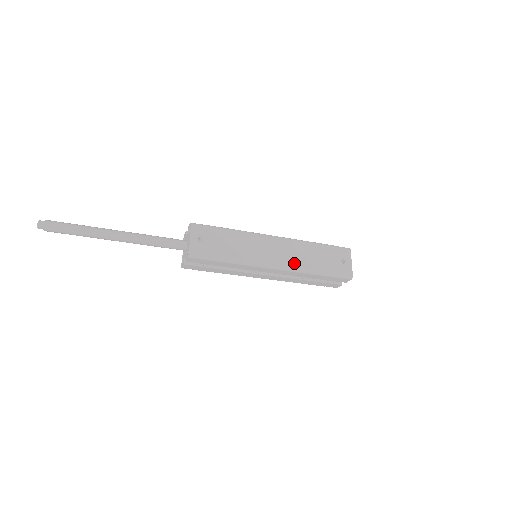
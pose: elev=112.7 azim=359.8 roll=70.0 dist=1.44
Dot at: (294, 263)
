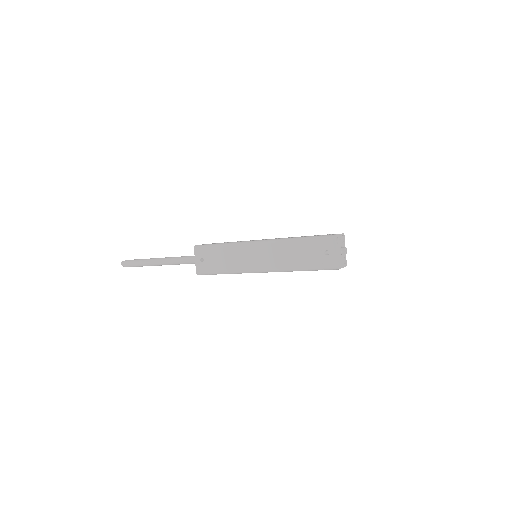
Dot at: (277, 265)
